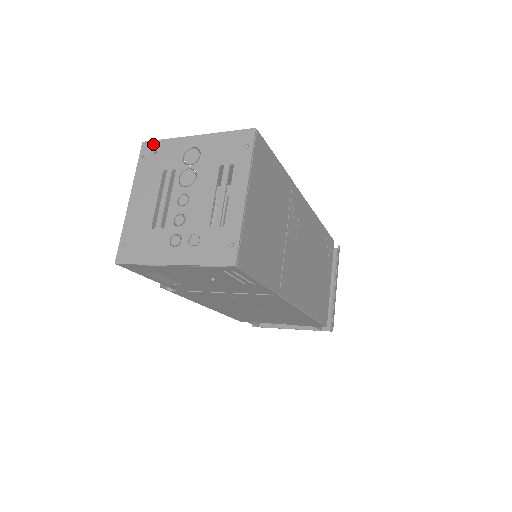
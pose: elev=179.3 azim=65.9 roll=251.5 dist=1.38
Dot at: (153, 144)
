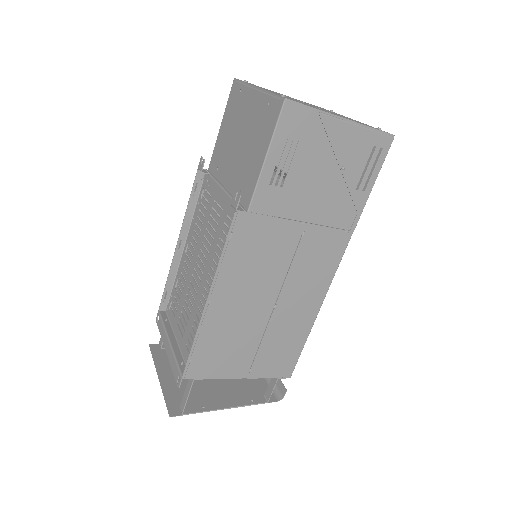
Dot at: occluded
